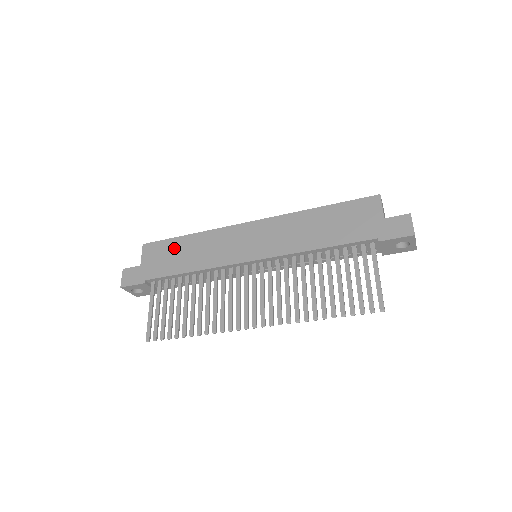
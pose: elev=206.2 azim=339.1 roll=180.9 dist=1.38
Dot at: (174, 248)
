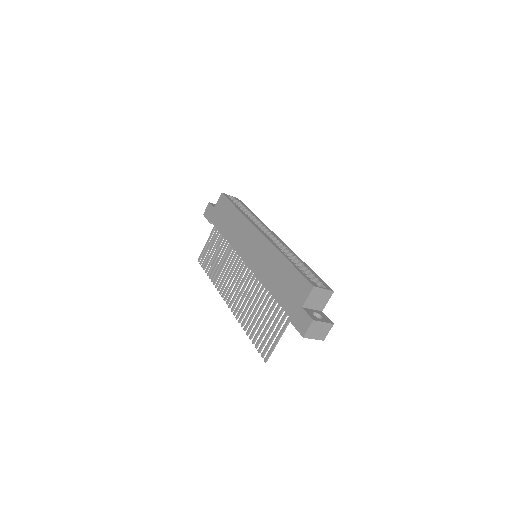
Dot at: (228, 211)
